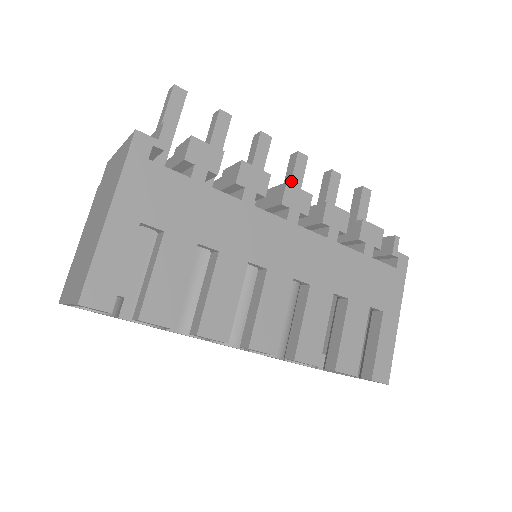
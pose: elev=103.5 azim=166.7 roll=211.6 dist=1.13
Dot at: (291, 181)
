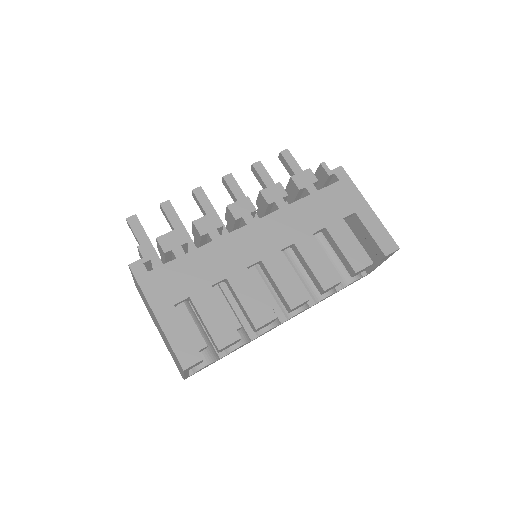
Dot at: (235, 197)
